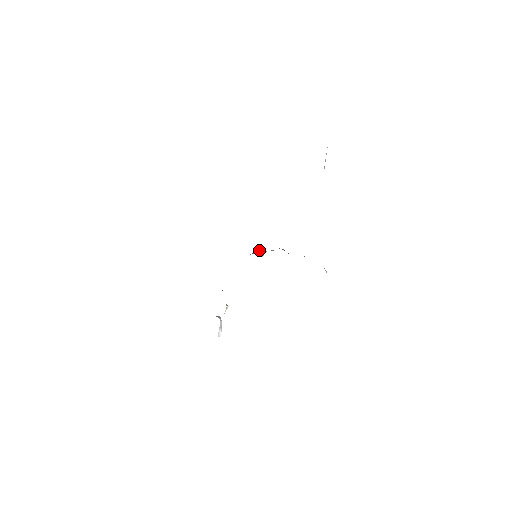
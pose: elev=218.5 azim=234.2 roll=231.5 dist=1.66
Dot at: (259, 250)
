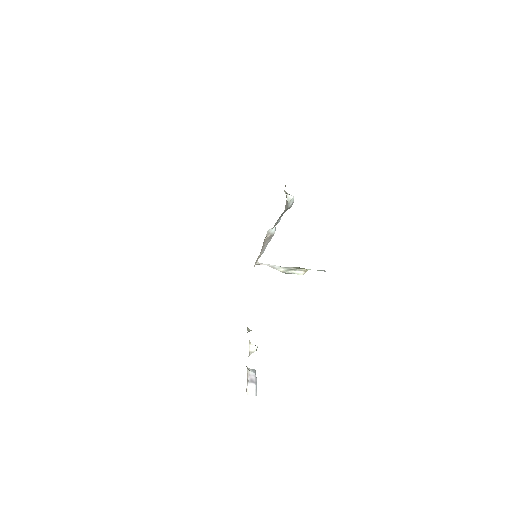
Dot at: (289, 267)
